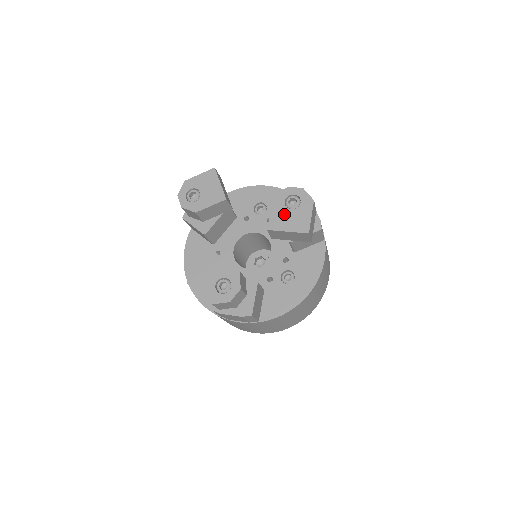
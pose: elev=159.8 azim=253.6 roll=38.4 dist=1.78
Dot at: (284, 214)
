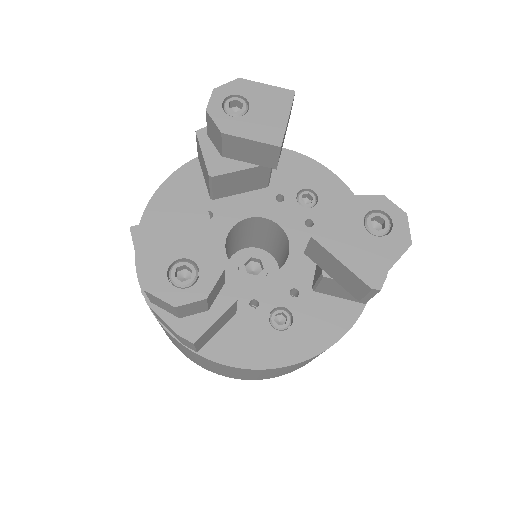
Dot at: (353, 232)
